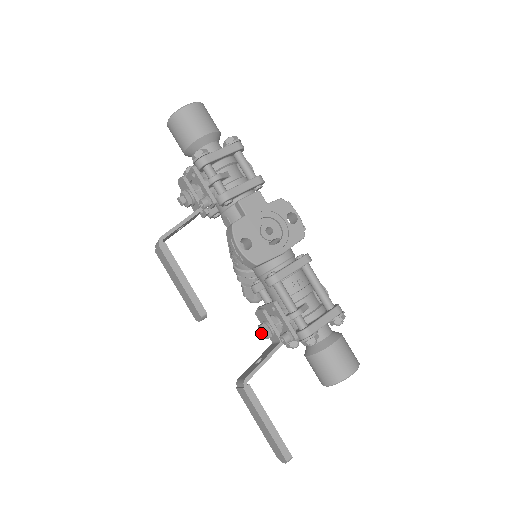
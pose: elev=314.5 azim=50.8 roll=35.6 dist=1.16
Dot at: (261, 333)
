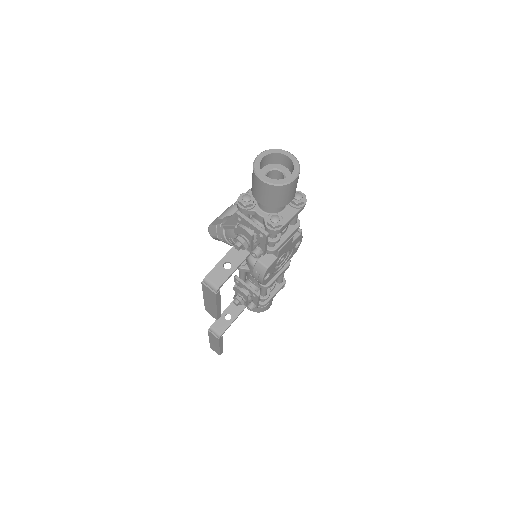
Dot at: (238, 304)
